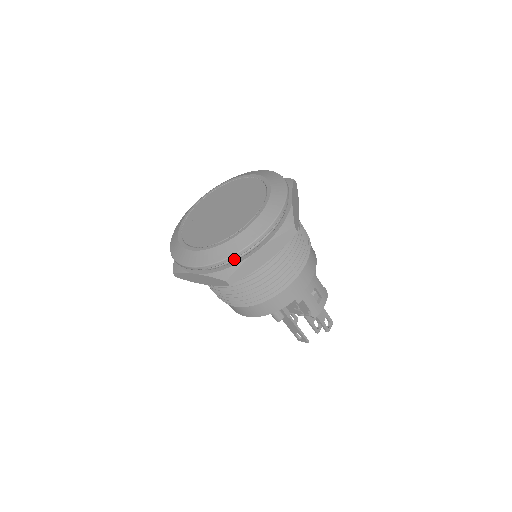
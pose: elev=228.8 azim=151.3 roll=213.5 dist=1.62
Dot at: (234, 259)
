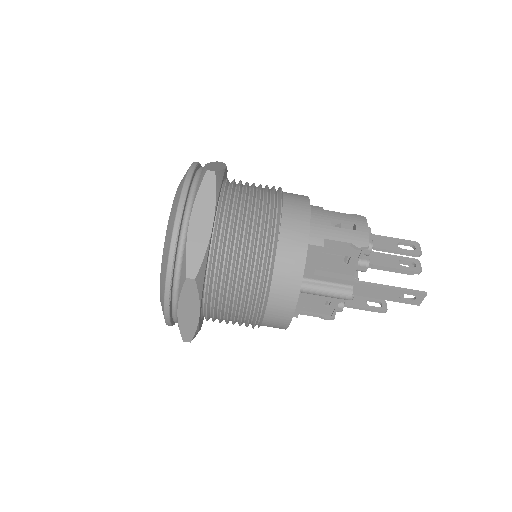
Dot at: (179, 252)
